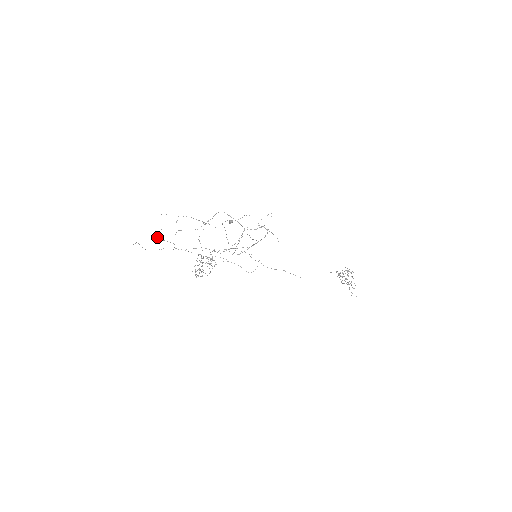
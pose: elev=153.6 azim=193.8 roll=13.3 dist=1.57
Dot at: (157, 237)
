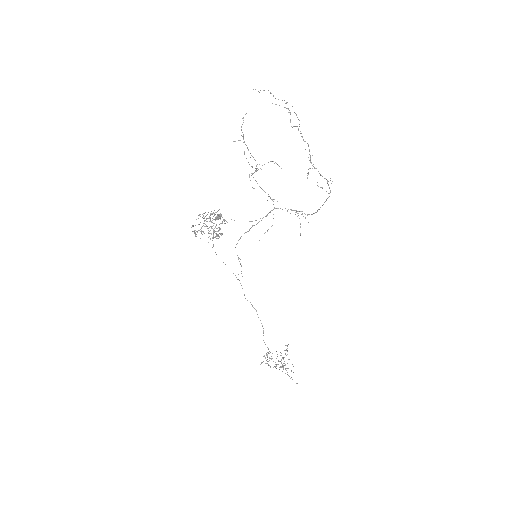
Dot at: occluded
